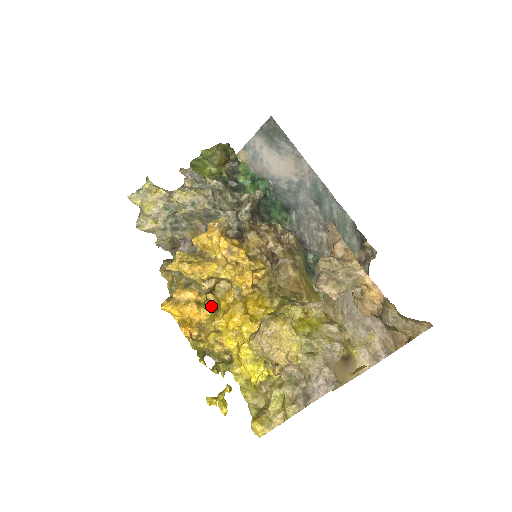
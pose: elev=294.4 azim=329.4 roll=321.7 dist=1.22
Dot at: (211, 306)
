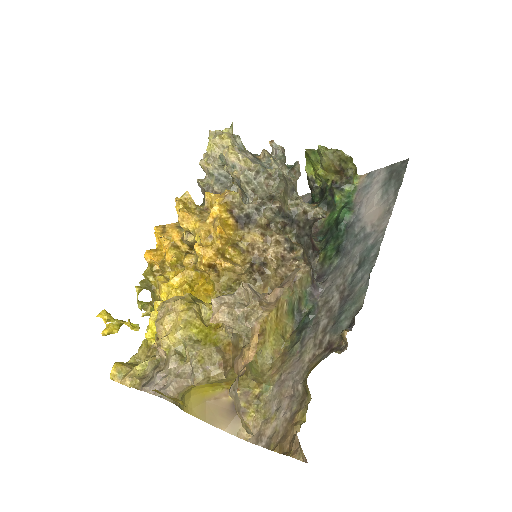
Dot at: occluded
